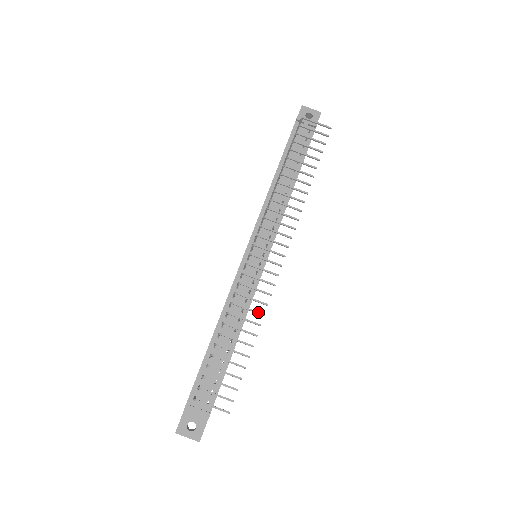
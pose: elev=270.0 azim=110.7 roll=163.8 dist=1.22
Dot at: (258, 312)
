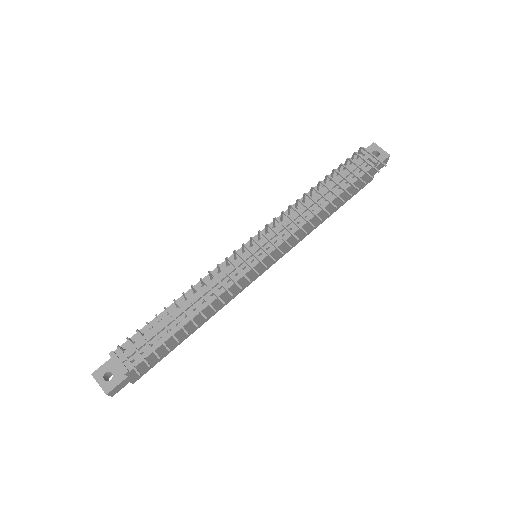
Dot at: (220, 298)
